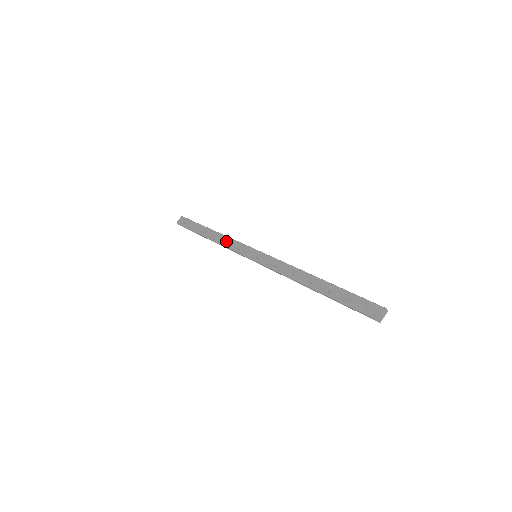
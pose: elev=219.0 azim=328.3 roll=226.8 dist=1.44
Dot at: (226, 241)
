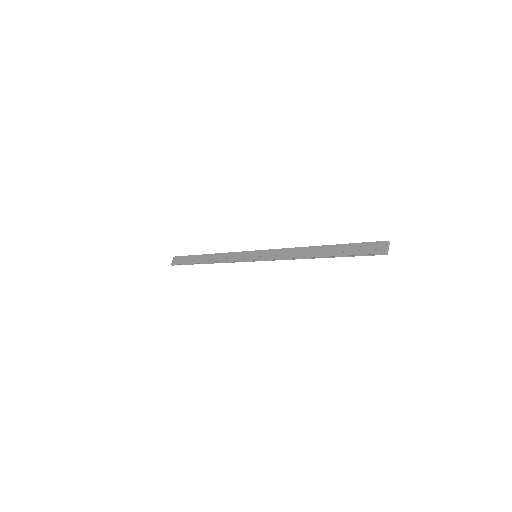
Dot at: (224, 257)
